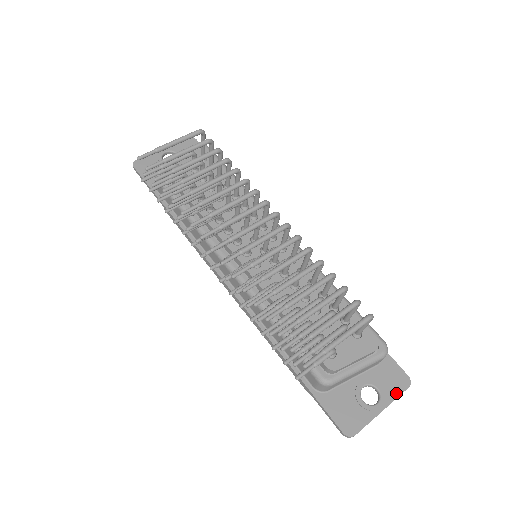
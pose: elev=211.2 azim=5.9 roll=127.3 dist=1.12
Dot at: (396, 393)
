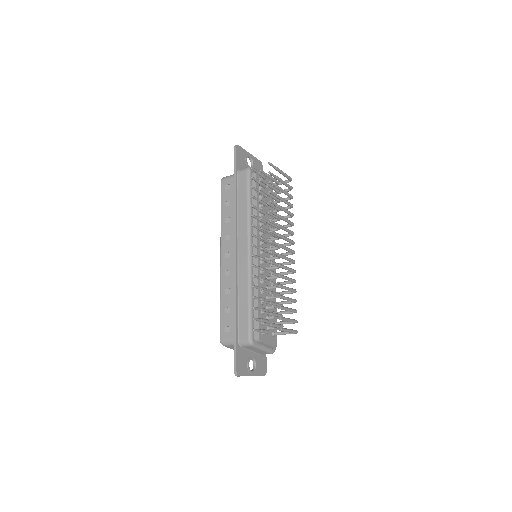
Dot at: (260, 374)
